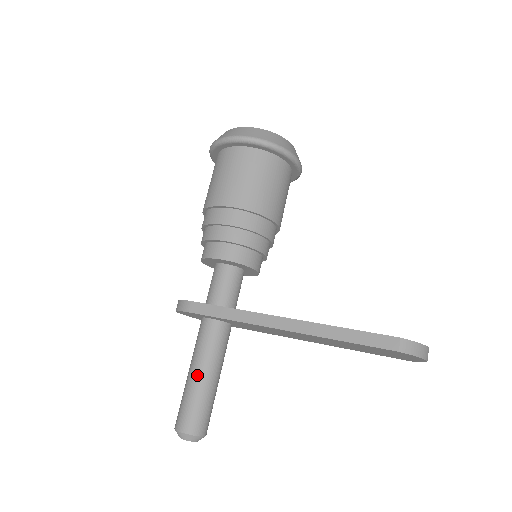
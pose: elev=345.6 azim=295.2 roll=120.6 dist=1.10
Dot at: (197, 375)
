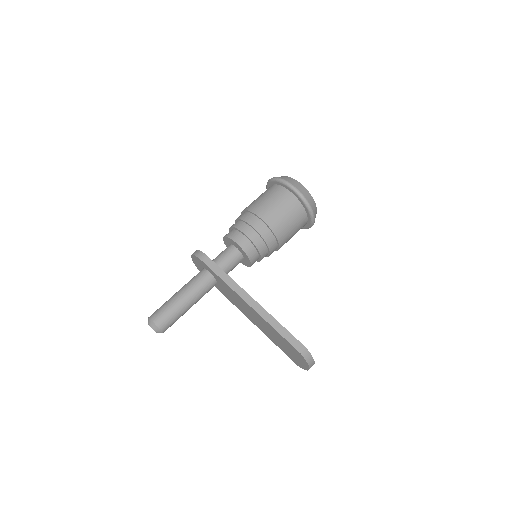
Dot at: (182, 297)
